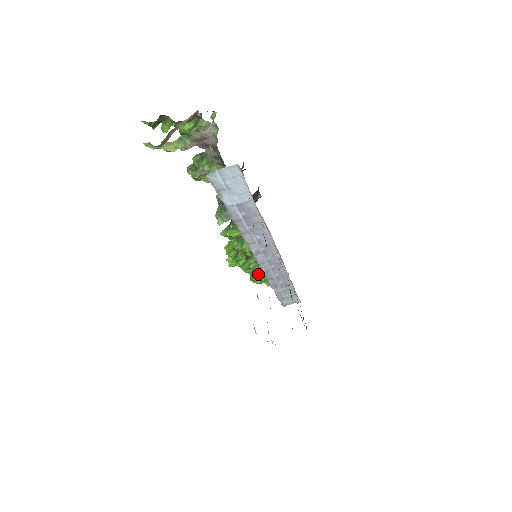
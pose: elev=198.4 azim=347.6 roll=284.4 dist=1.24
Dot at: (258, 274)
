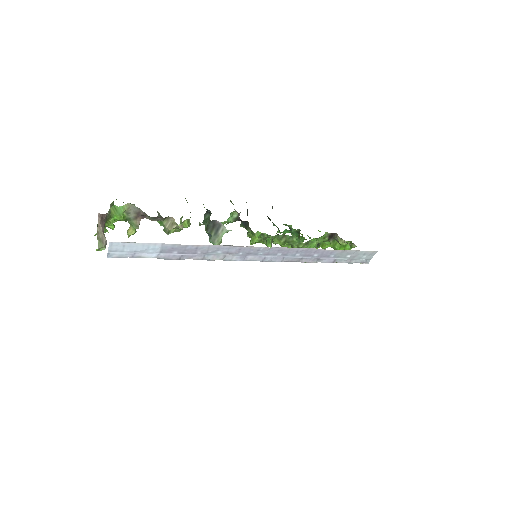
Dot at: occluded
